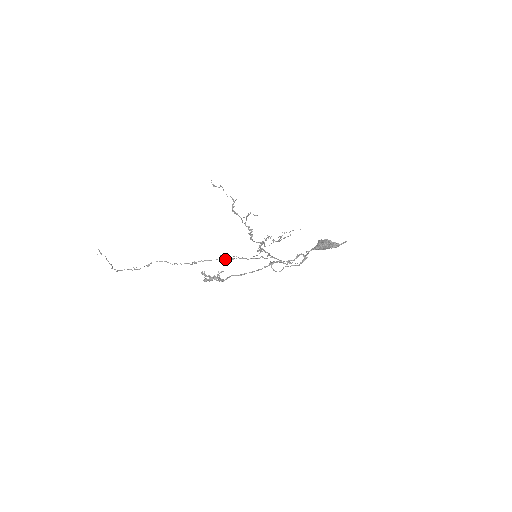
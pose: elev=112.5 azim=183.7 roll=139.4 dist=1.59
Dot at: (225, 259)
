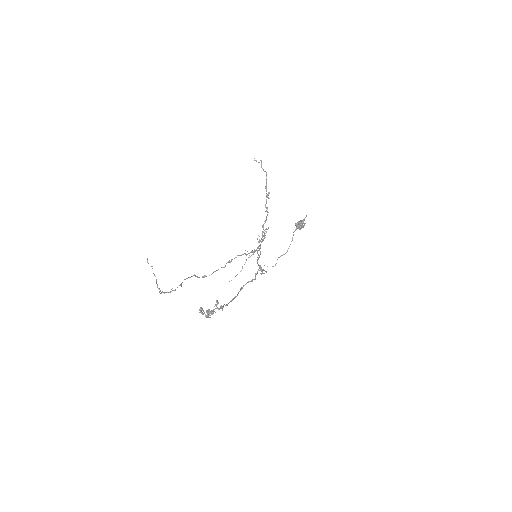
Dot at: (249, 253)
